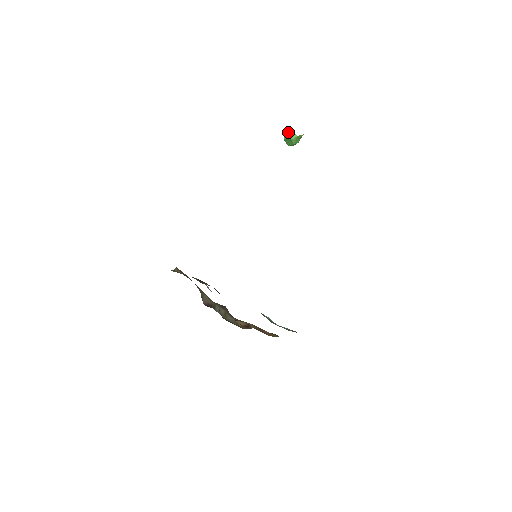
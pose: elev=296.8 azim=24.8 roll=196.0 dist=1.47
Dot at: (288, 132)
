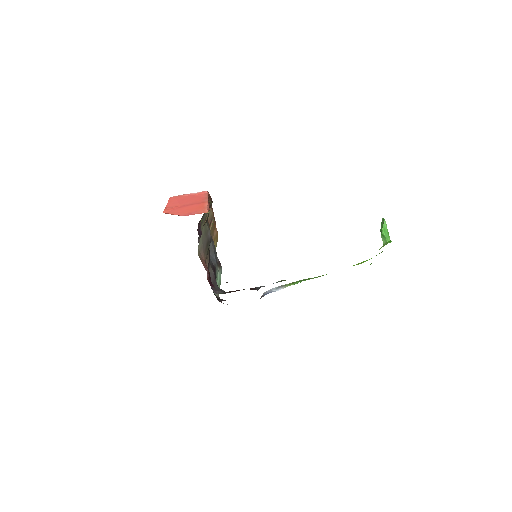
Dot at: (388, 233)
